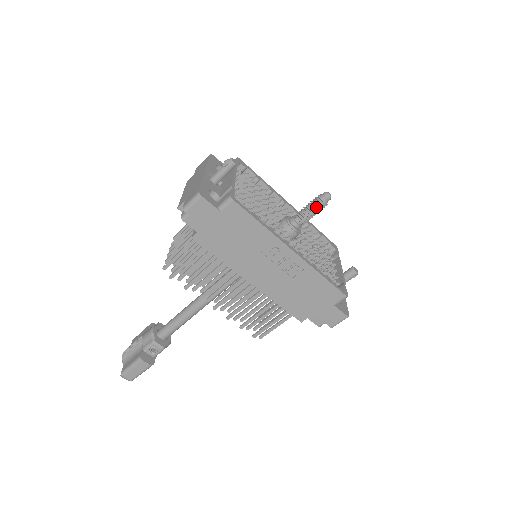
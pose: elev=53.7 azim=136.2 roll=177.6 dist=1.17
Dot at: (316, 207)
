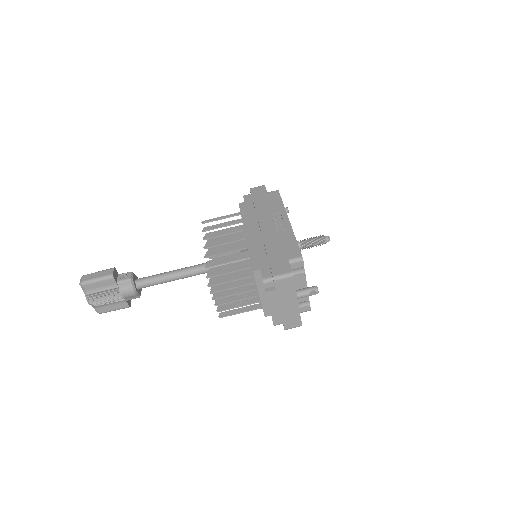
Dot at: (317, 237)
